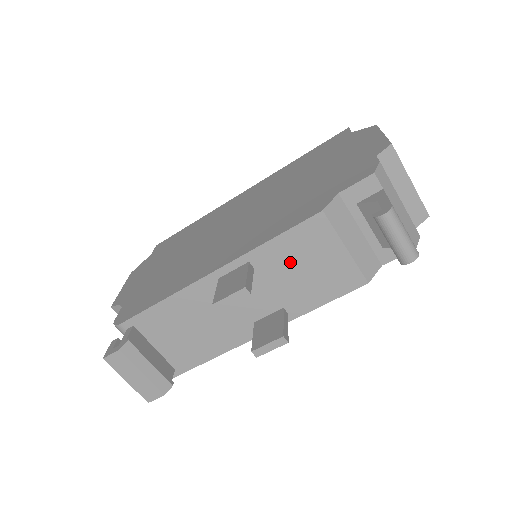
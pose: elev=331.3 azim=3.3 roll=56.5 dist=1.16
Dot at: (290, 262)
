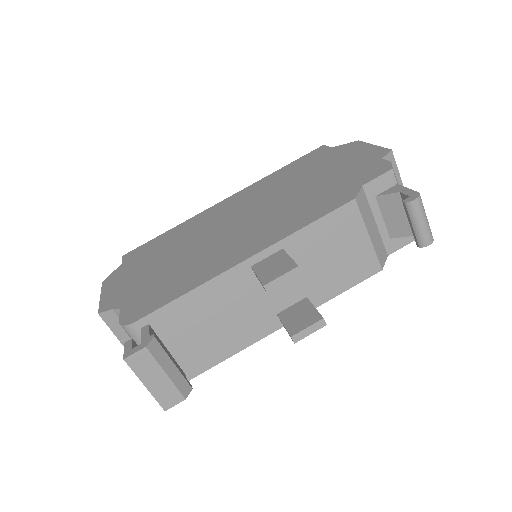
Dot at: (320, 249)
